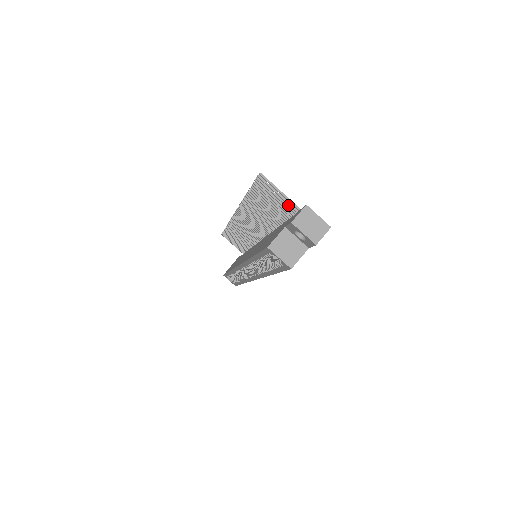
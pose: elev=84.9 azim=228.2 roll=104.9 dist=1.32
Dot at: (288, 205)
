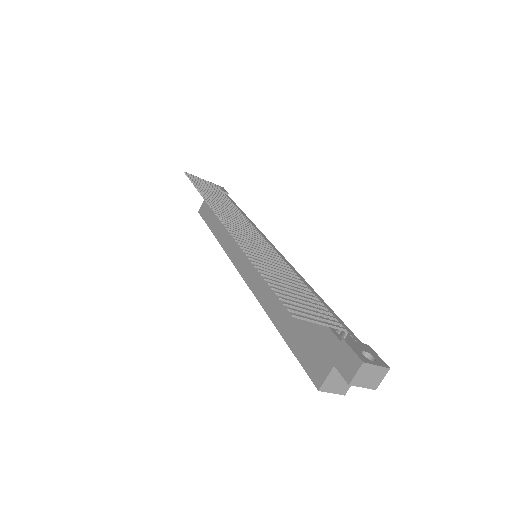
Dot at: (324, 315)
